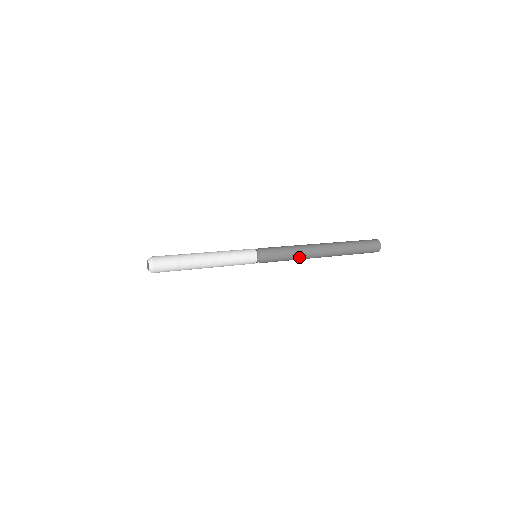
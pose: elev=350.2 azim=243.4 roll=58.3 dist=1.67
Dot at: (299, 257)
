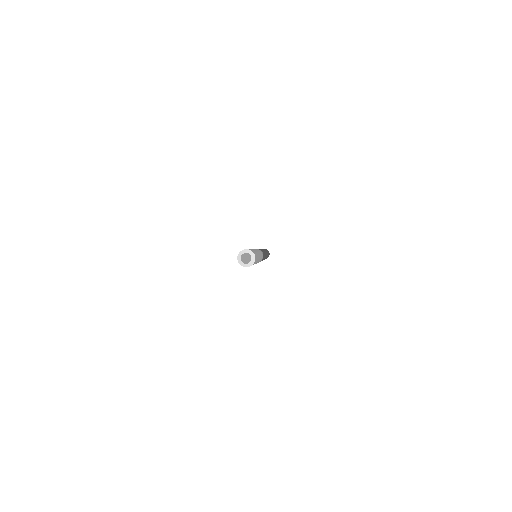
Dot at: occluded
